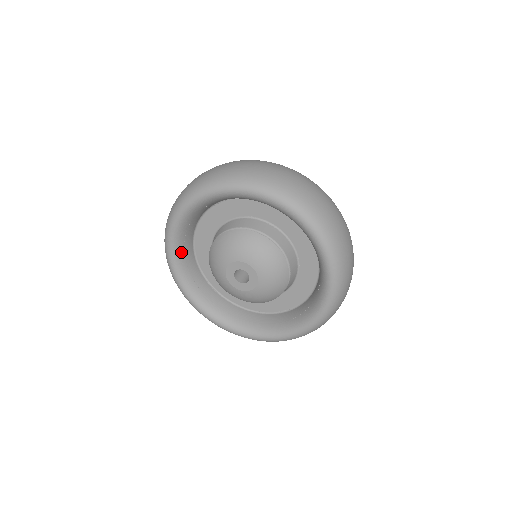
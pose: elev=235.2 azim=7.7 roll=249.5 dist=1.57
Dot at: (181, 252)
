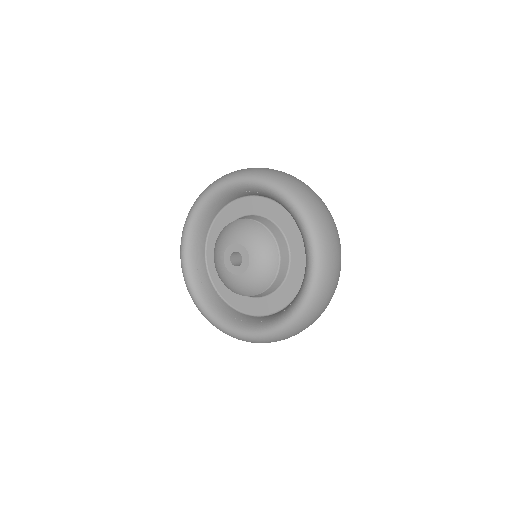
Dot at: (193, 251)
